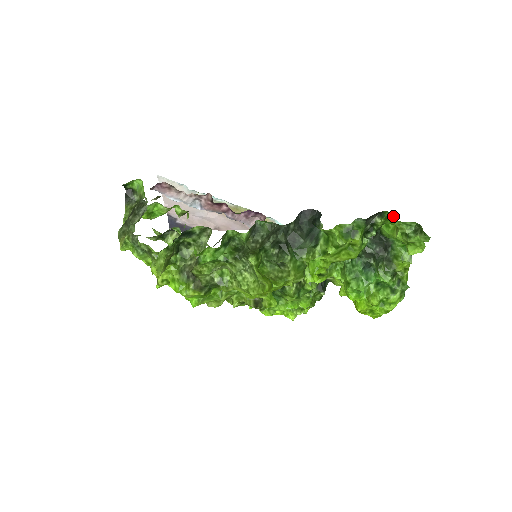
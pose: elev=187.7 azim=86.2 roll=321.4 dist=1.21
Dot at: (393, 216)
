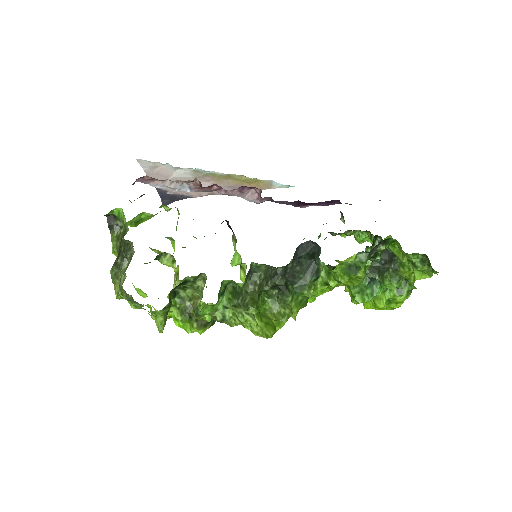
Dot at: (398, 245)
